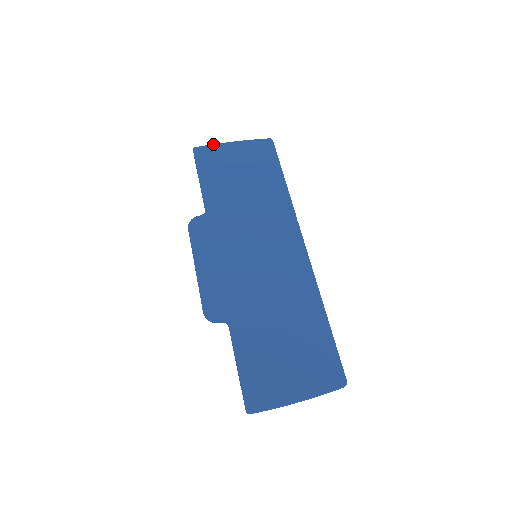
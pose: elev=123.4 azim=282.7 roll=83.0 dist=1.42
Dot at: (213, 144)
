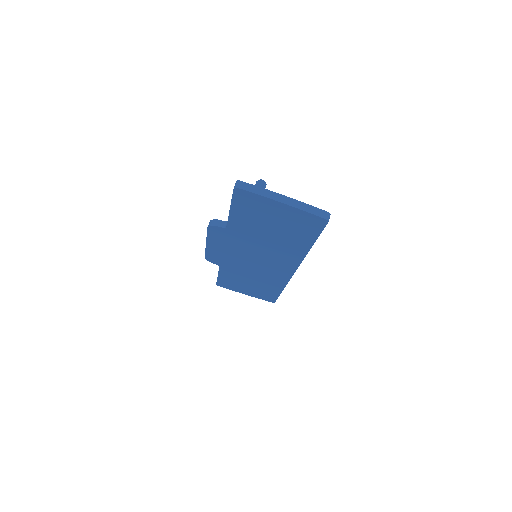
Dot at: (259, 195)
